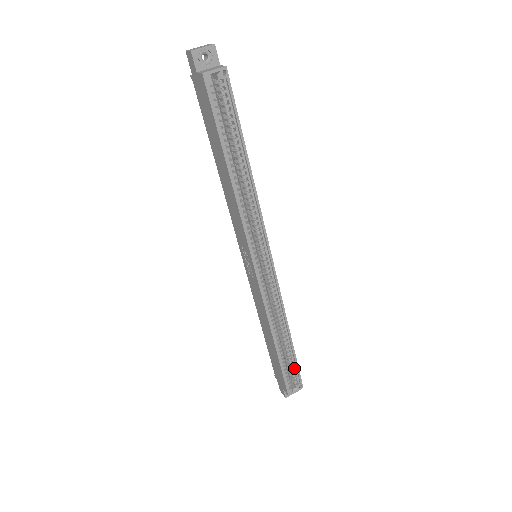
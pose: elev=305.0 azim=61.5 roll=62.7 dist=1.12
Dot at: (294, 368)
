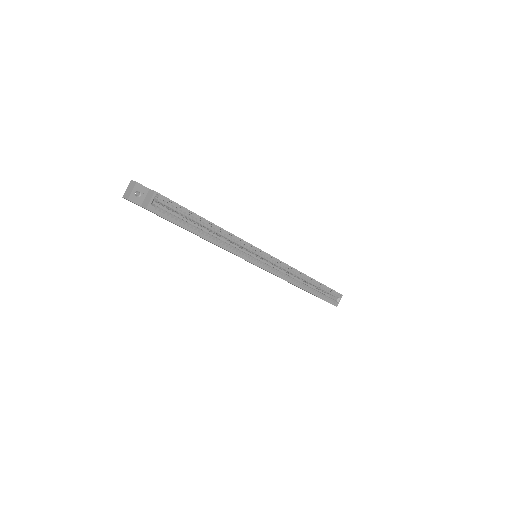
Dot at: (328, 290)
